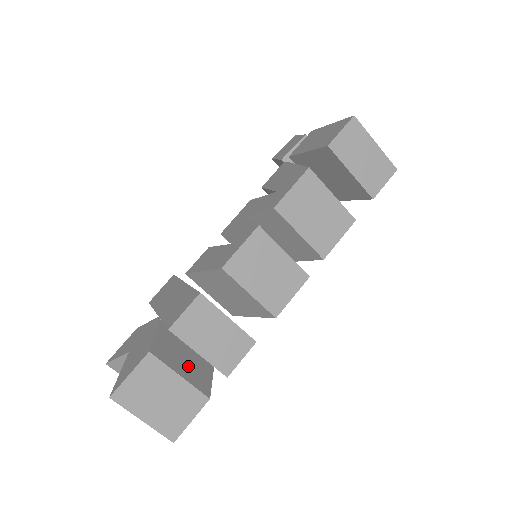
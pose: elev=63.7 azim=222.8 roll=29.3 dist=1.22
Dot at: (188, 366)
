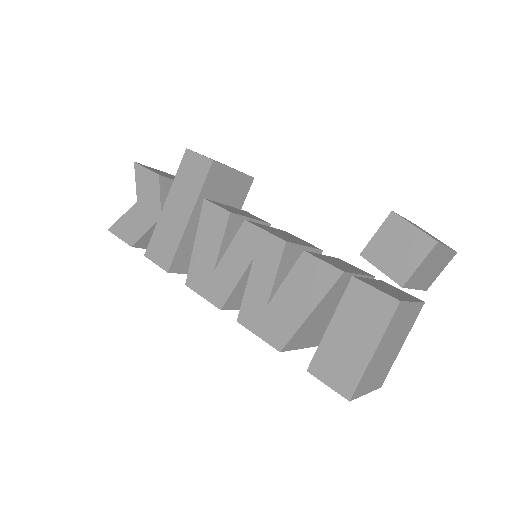
Dot at: occluded
